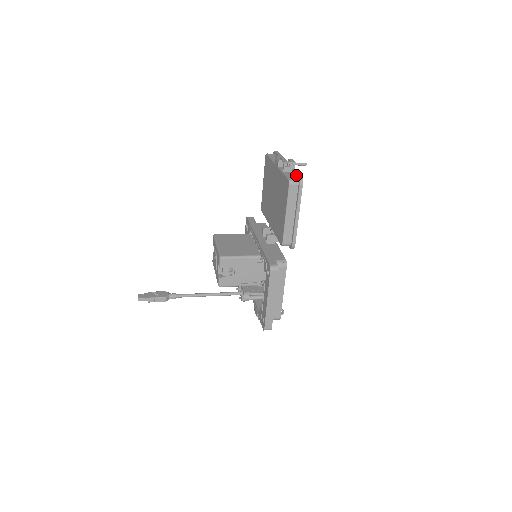
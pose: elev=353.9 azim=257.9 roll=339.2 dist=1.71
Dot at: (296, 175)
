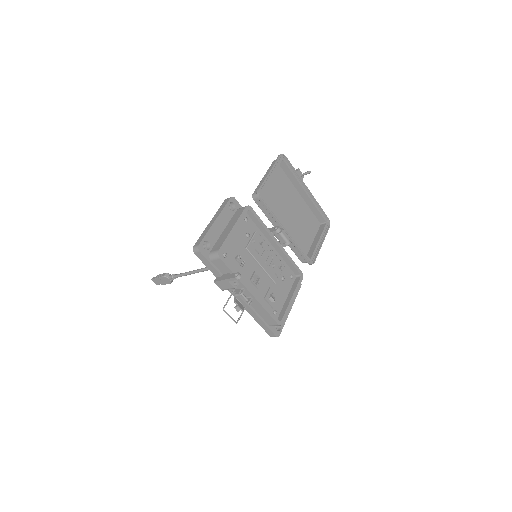
Dot at: (286, 162)
